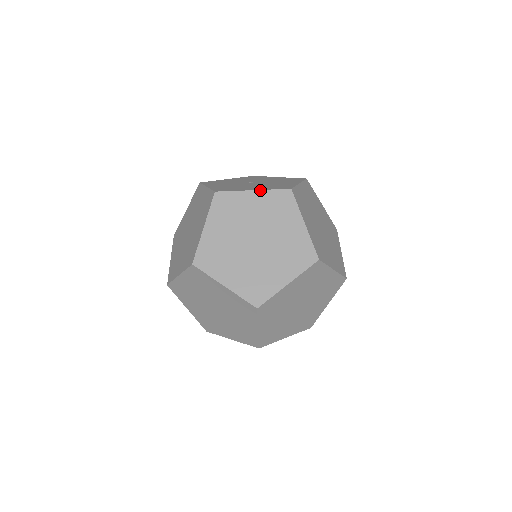
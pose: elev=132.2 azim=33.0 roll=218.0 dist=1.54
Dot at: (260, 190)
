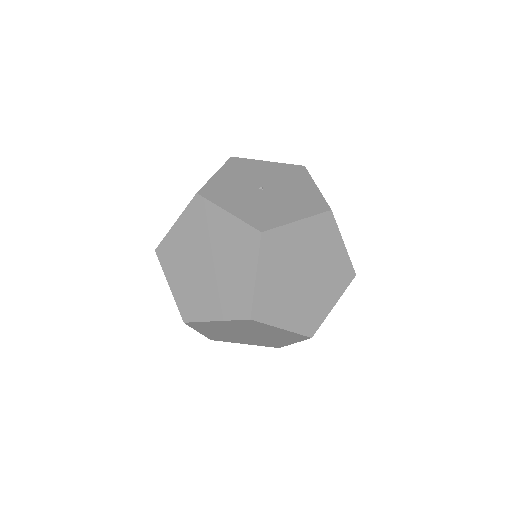
Dot at: (304, 219)
